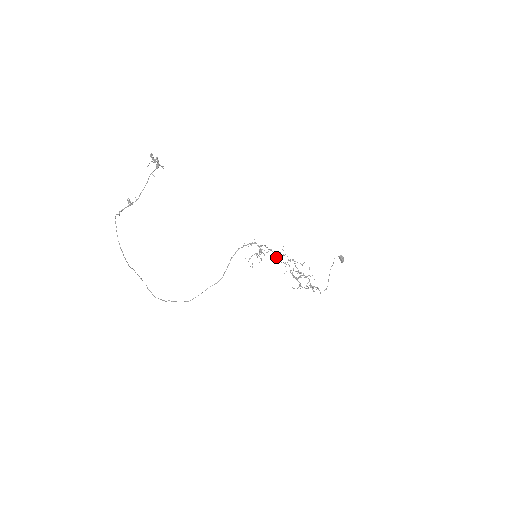
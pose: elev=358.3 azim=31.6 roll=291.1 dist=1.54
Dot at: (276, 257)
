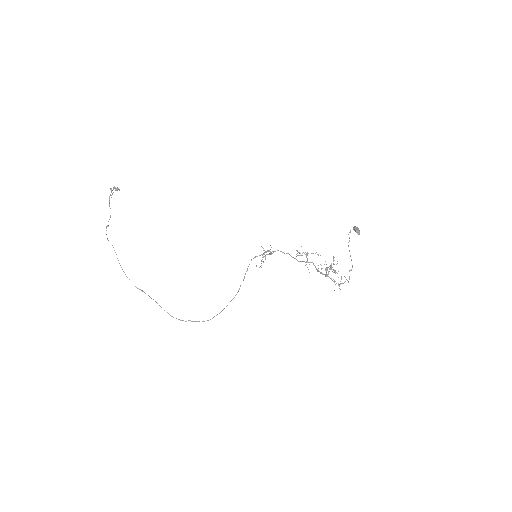
Dot at: occluded
